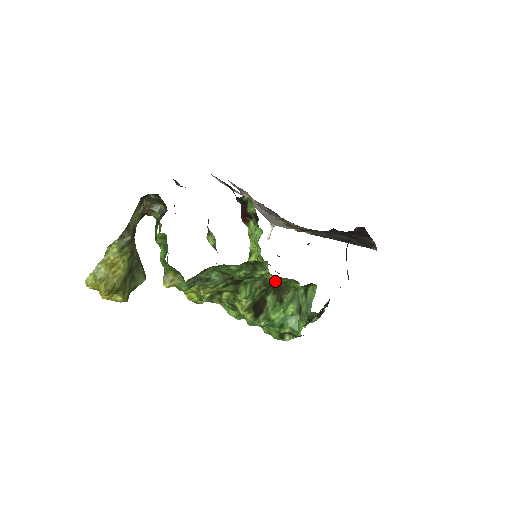
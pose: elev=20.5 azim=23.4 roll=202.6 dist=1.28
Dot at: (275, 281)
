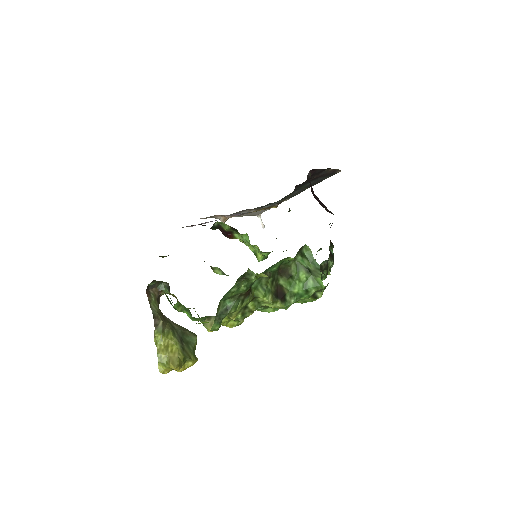
Dot at: (269, 272)
